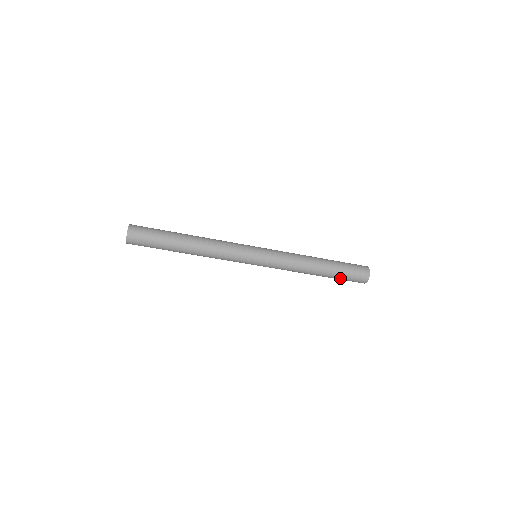
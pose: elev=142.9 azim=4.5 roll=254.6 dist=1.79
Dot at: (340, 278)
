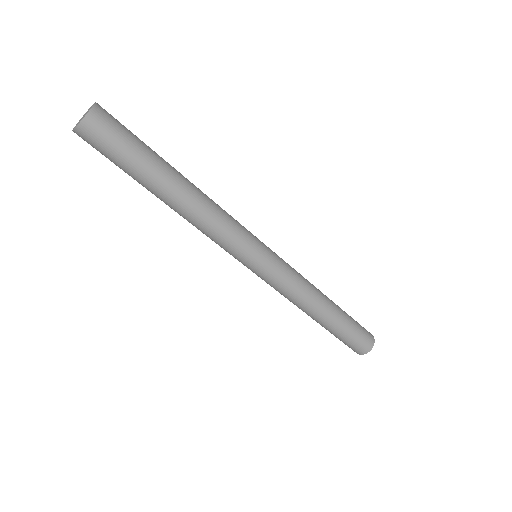
Dot at: (347, 331)
